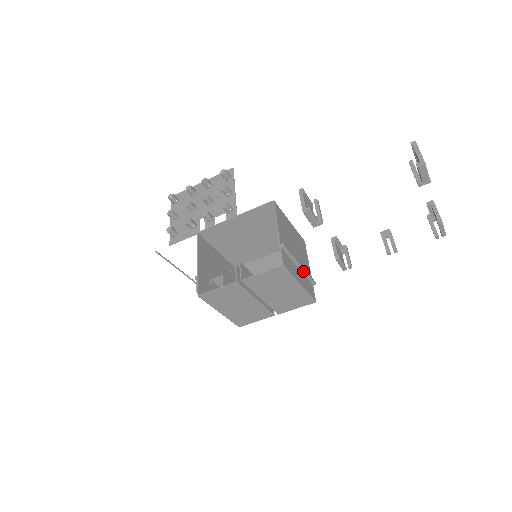
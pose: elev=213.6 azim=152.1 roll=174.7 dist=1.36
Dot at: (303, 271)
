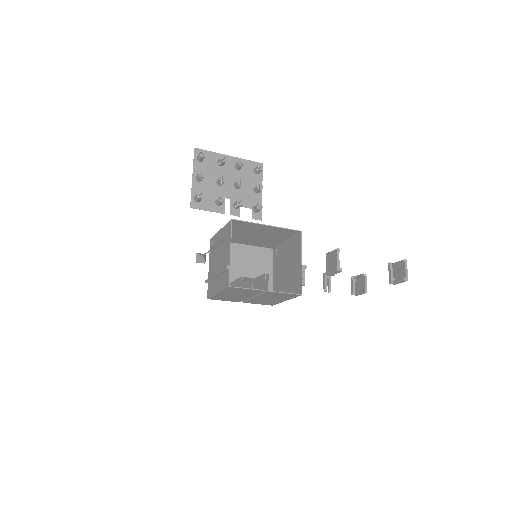
Dot at: occluded
